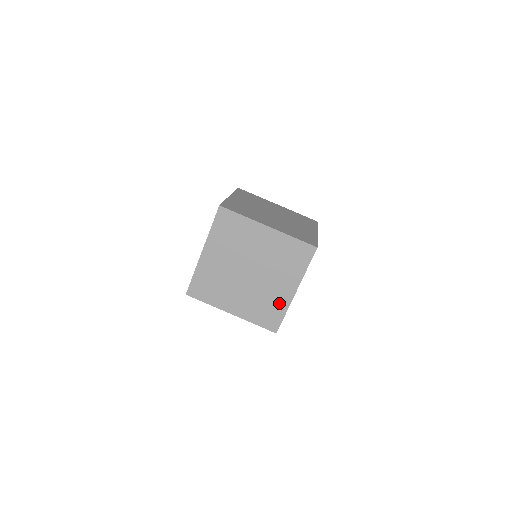
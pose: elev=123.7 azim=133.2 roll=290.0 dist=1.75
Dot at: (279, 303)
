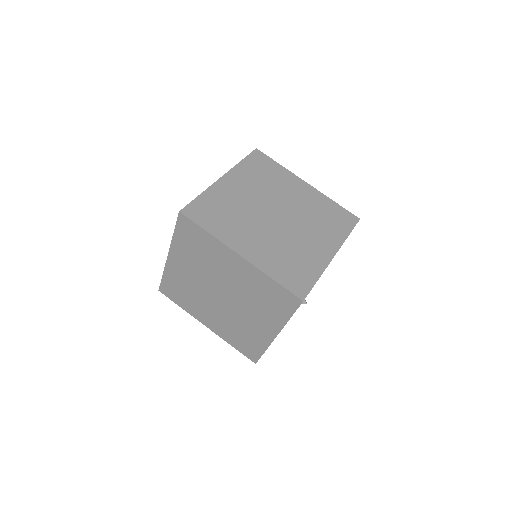
Dot at: (257, 338)
